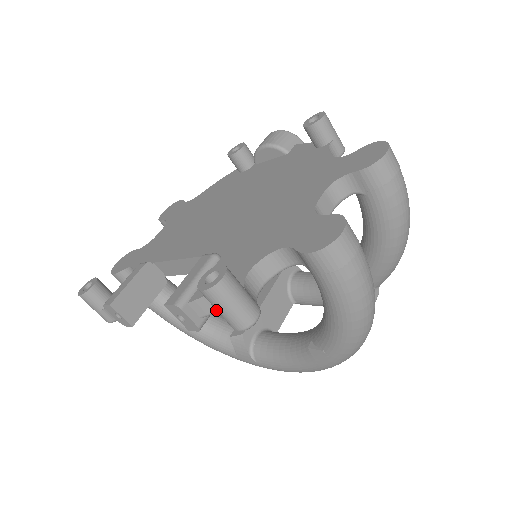
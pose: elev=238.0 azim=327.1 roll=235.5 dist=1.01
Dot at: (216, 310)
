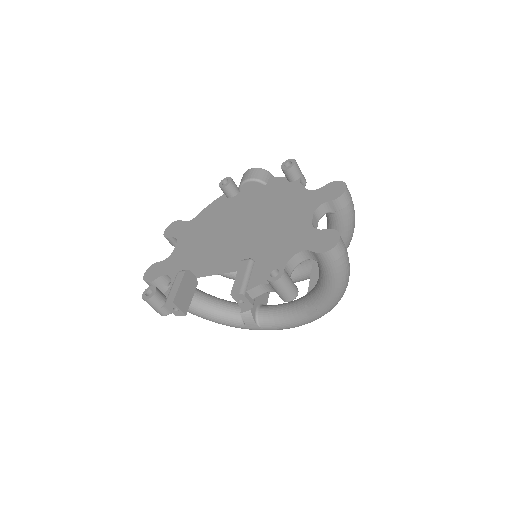
Dot at: (263, 293)
